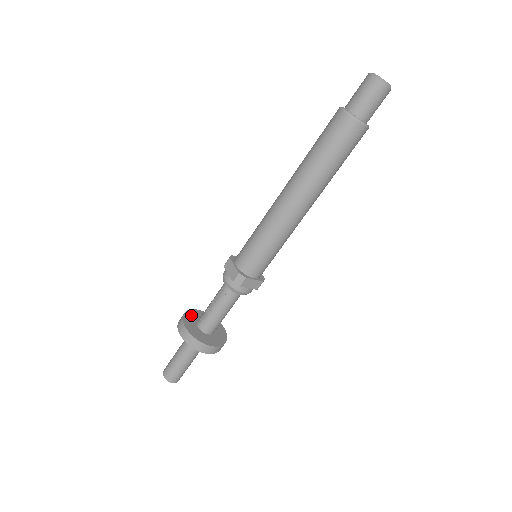
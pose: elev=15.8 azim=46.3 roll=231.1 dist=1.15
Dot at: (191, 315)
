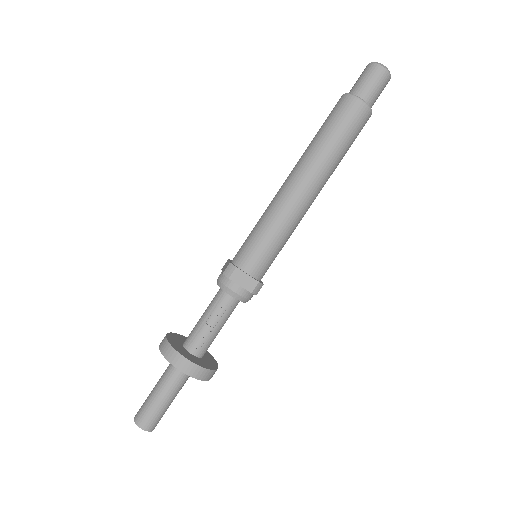
Dot at: (176, 345)
